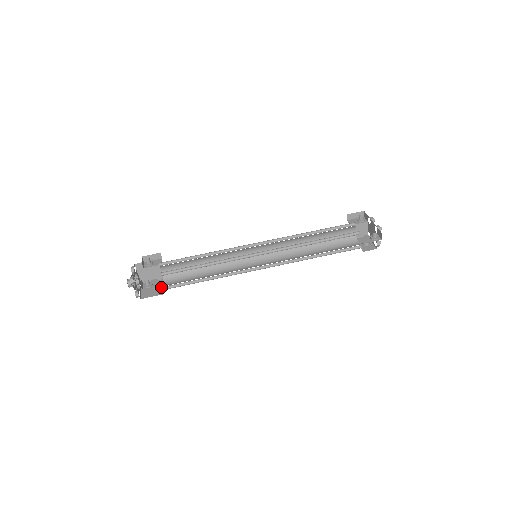
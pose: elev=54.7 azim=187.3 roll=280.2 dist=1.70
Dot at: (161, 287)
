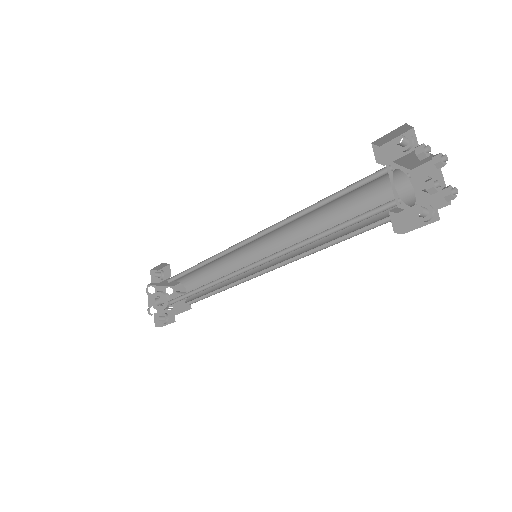
Dot at: occluded
